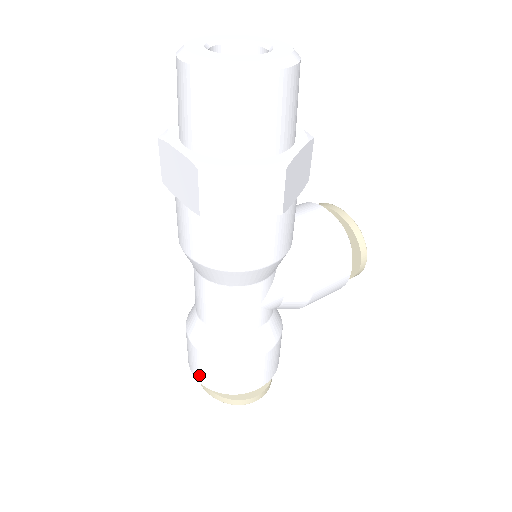
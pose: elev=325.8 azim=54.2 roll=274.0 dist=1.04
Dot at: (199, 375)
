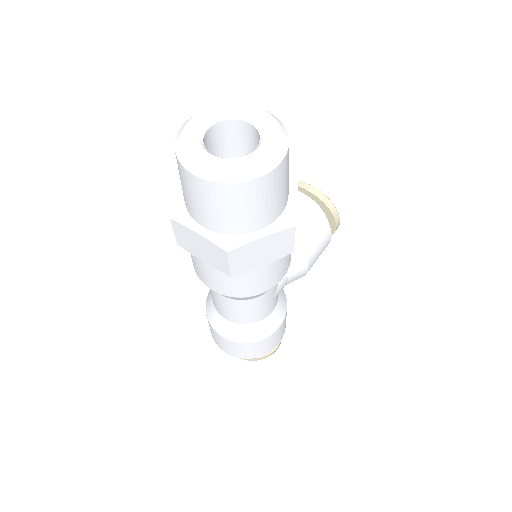
Dot at: (230, 352)
